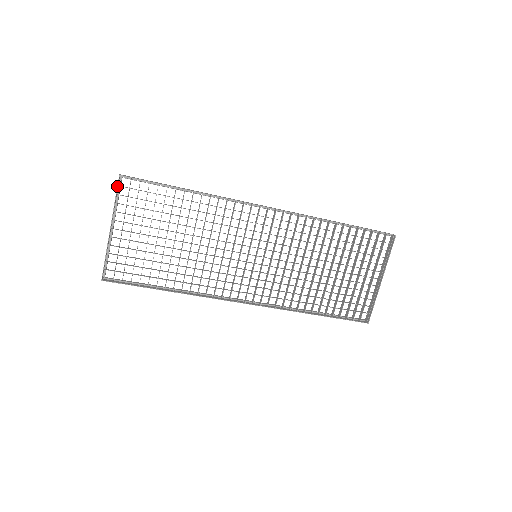
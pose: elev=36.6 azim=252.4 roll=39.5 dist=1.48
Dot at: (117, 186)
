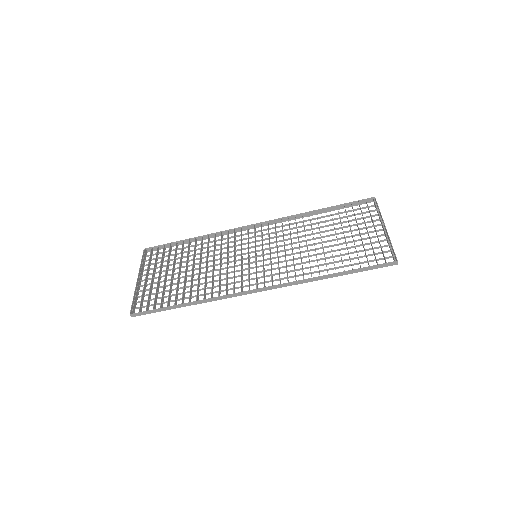
Dot at: (142, 255)
